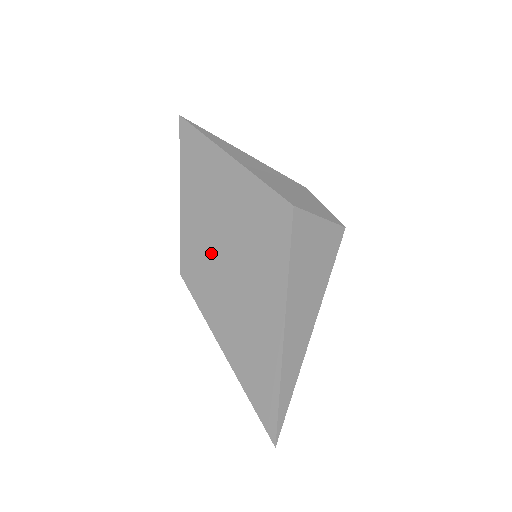
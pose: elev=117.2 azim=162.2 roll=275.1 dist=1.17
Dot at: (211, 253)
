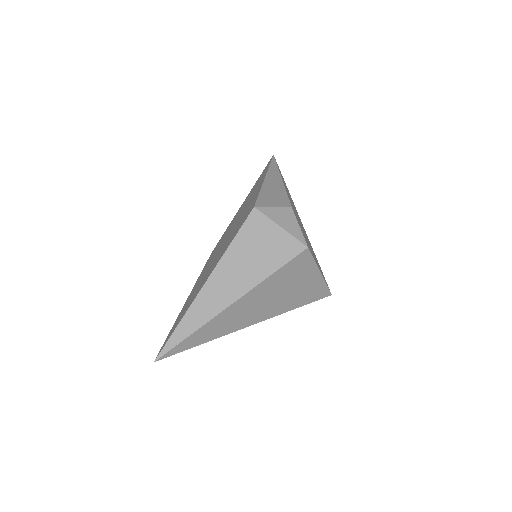
Dot at: occluded
